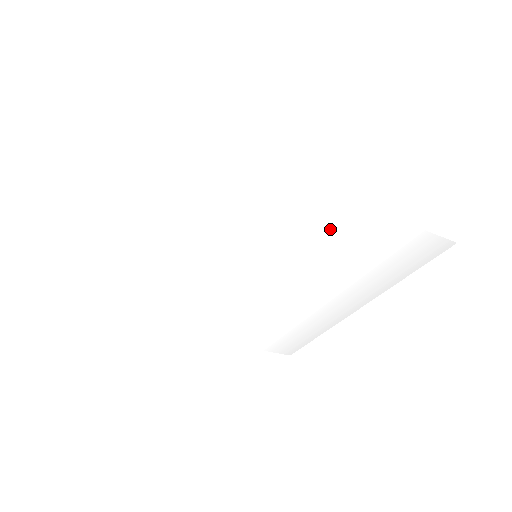
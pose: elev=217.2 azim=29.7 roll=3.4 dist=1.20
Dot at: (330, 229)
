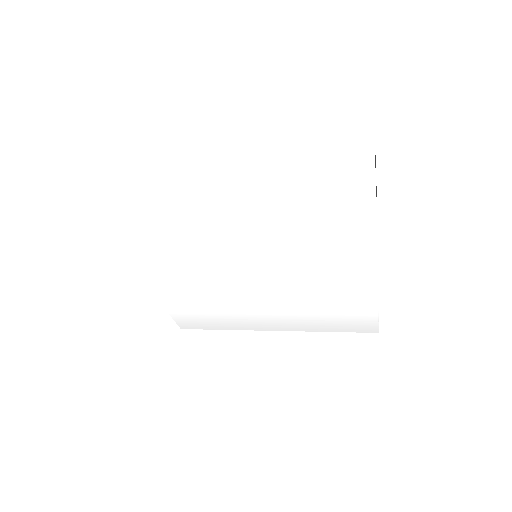
Dot at: (344, 285)
